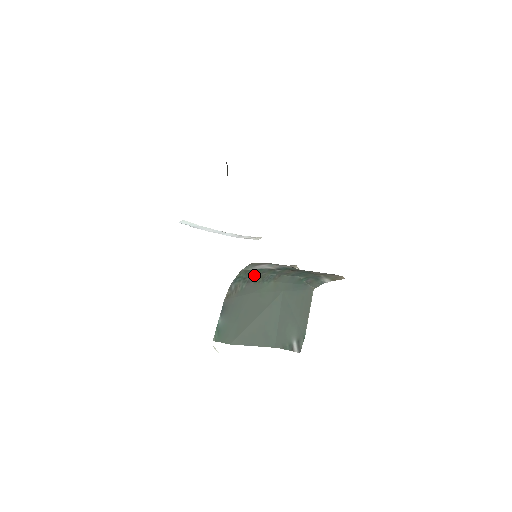
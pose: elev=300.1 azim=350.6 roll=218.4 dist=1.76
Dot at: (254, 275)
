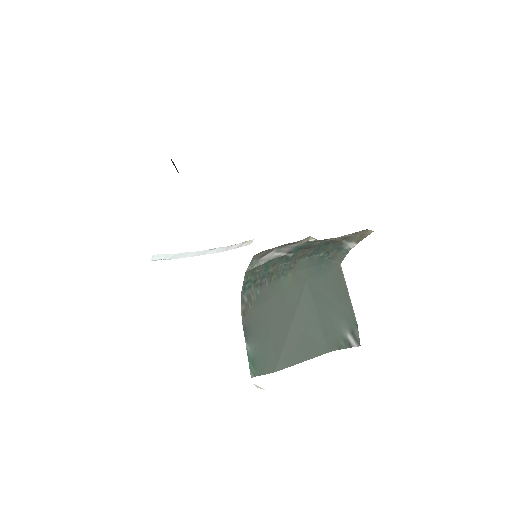
Dot at: (264, 273)
